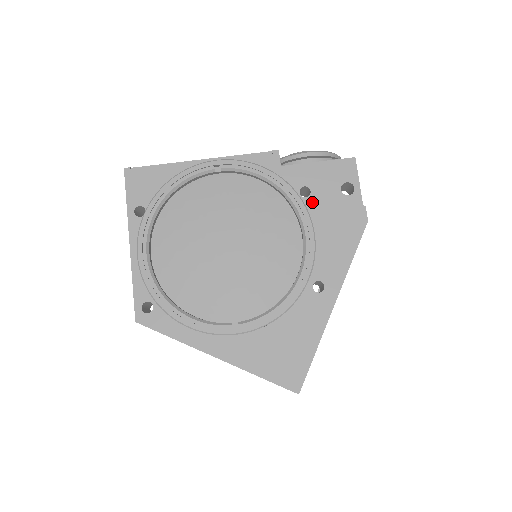
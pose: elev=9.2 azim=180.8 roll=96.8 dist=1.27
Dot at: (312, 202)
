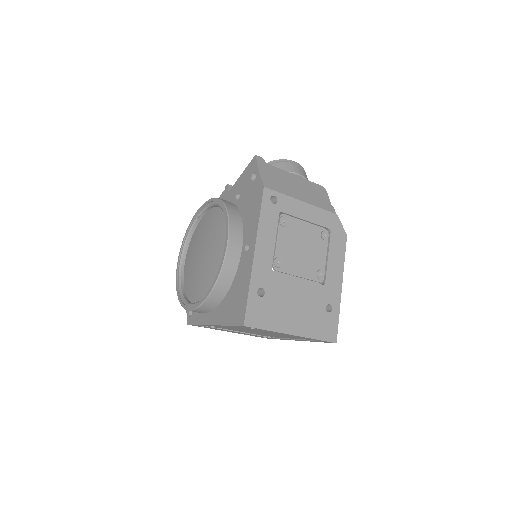
Dot at: (241, 199)
